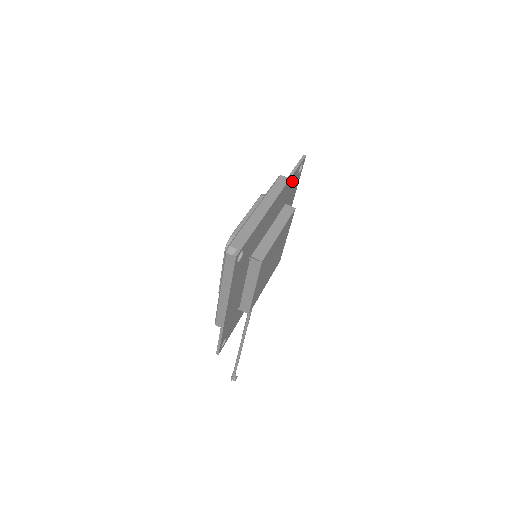
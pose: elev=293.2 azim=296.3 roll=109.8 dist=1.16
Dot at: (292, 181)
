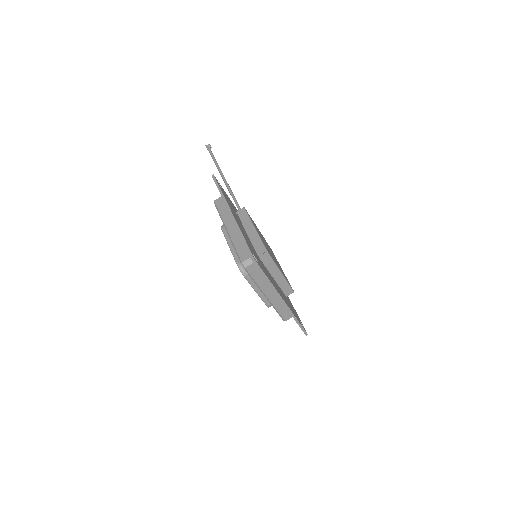
Dot at: occluded
